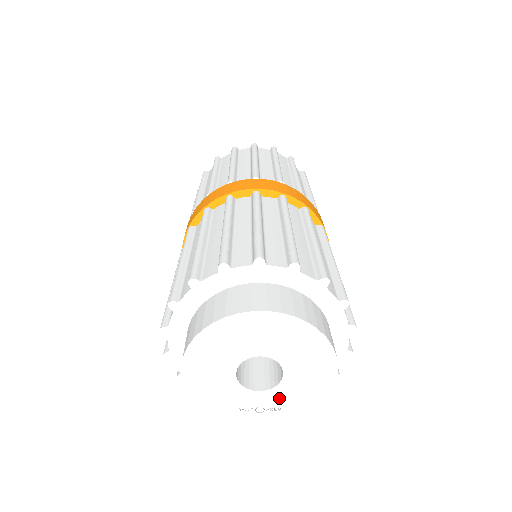
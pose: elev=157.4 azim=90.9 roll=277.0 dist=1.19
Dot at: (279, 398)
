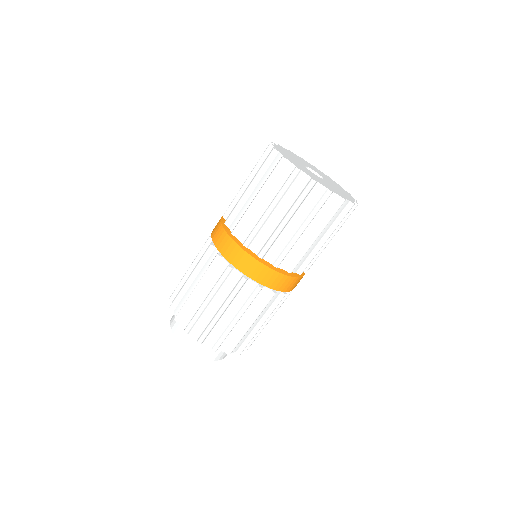
Dot at: occluded
